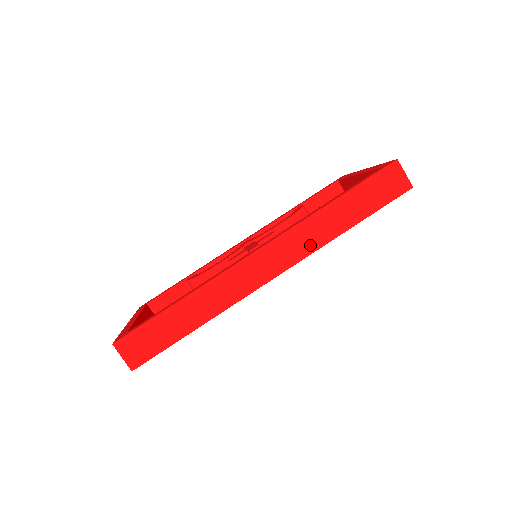
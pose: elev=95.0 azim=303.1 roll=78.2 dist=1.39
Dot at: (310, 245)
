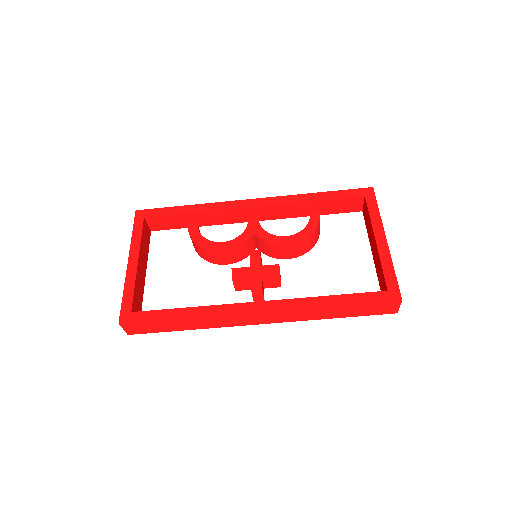
Dot at: (298, 318)
